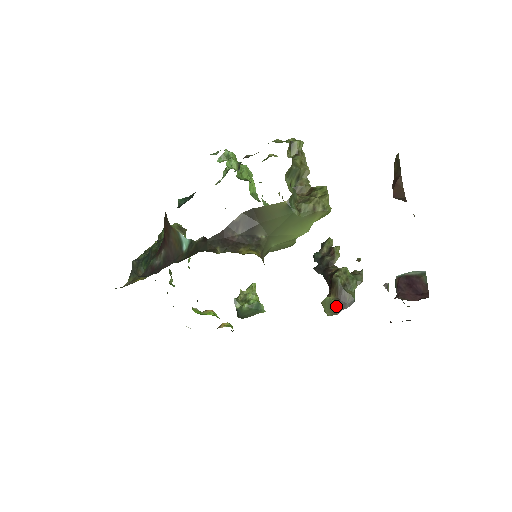
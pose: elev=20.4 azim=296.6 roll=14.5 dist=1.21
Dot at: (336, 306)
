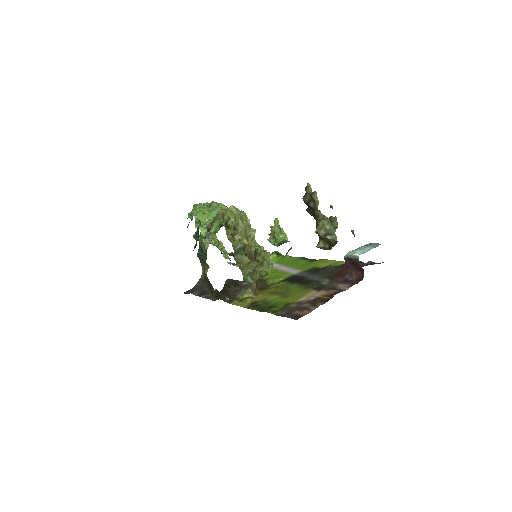
Dot at: (326, 247)
